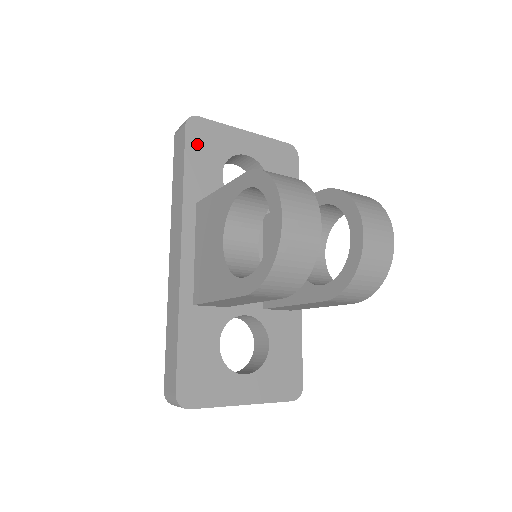
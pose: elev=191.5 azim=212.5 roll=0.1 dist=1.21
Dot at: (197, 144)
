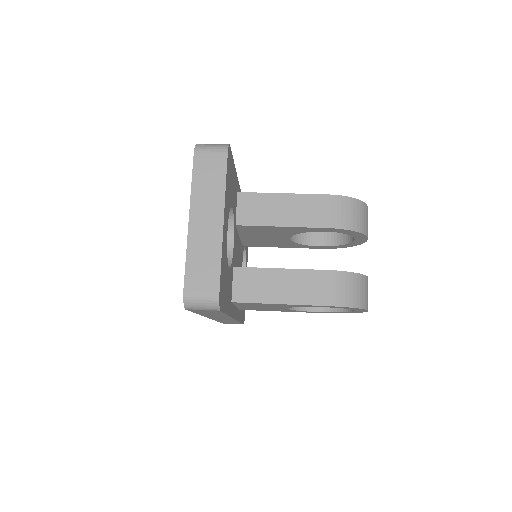
Dot at: (224, 297)
